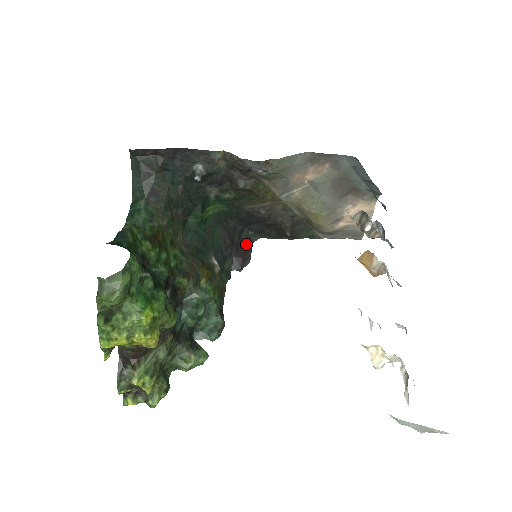
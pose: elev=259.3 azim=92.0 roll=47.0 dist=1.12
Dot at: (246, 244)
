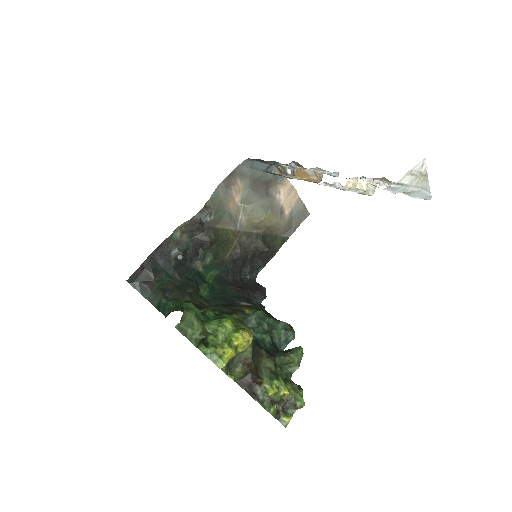
Dot at: (252, 284)
